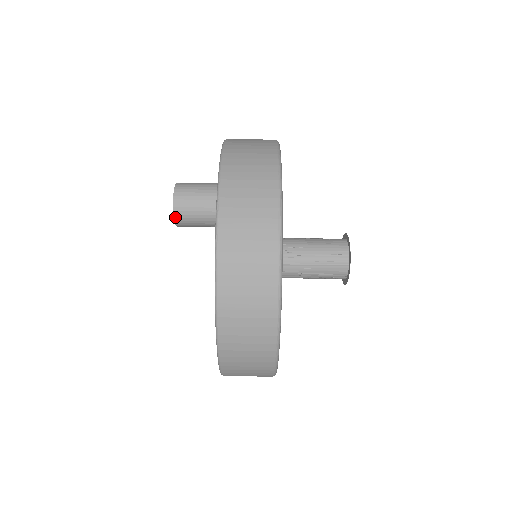
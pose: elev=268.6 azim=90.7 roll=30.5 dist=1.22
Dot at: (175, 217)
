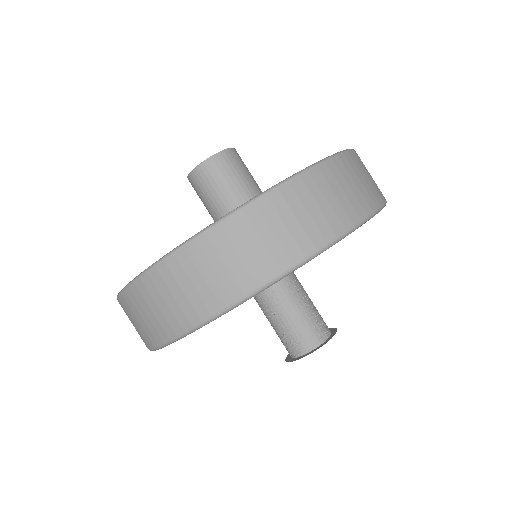
Dot at: (189, 180)
